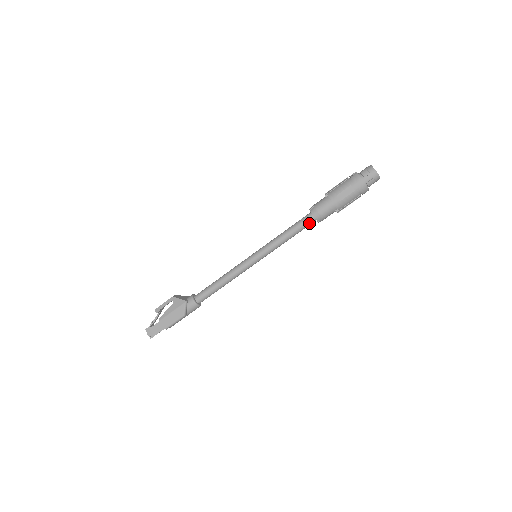
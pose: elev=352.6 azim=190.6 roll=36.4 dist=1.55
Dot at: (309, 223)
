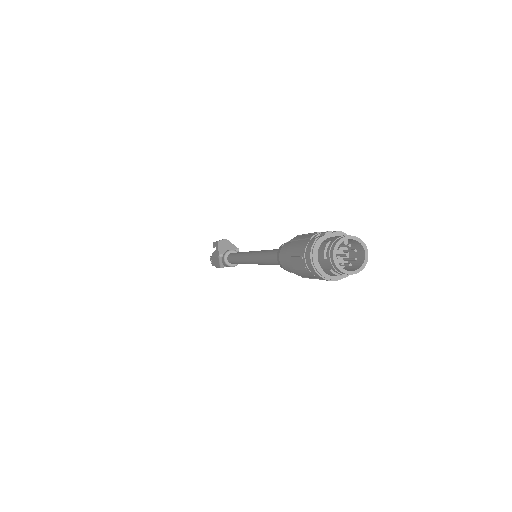
Dot at: occluded
